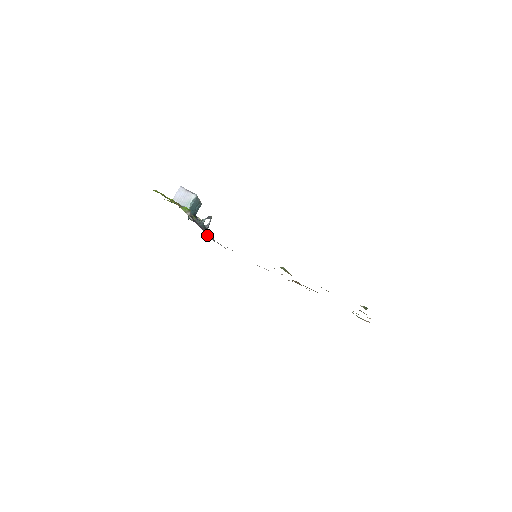
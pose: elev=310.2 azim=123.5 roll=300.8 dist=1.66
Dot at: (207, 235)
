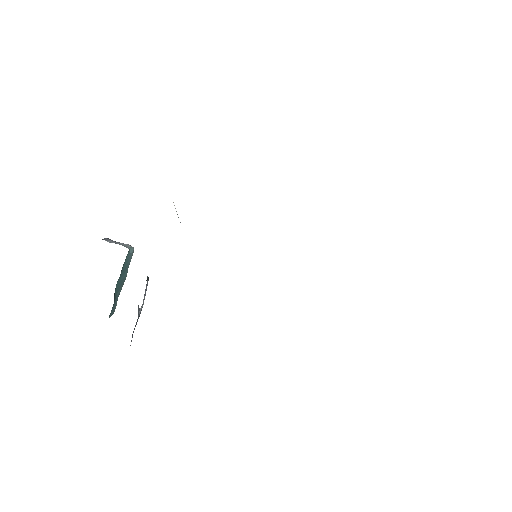
Dot at: occluded
